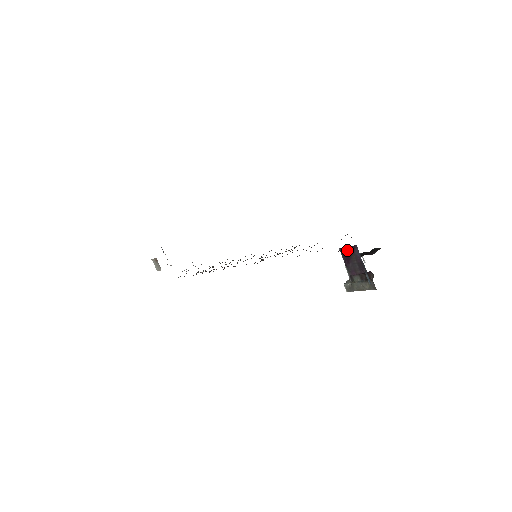
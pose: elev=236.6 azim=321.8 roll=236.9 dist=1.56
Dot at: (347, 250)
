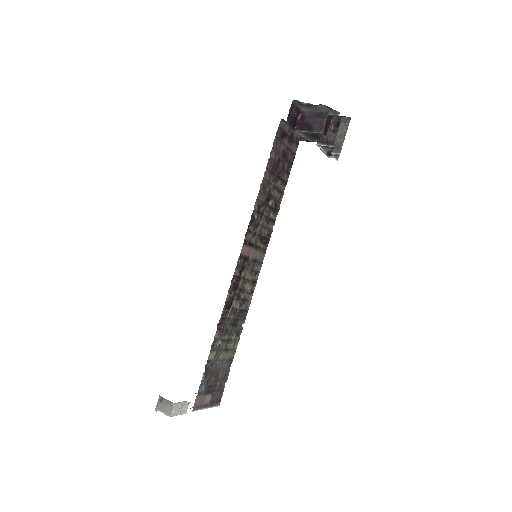
Dot at: (300, 123)
